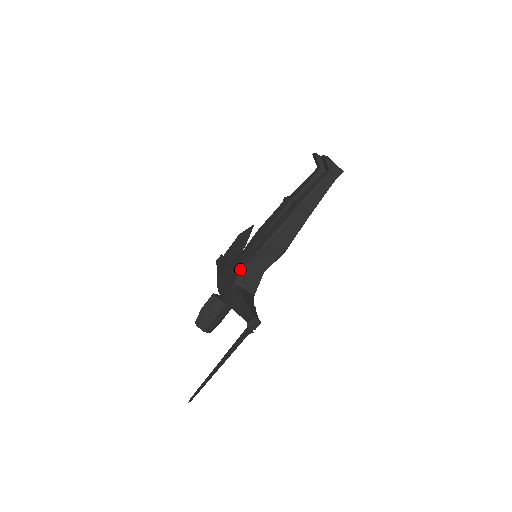
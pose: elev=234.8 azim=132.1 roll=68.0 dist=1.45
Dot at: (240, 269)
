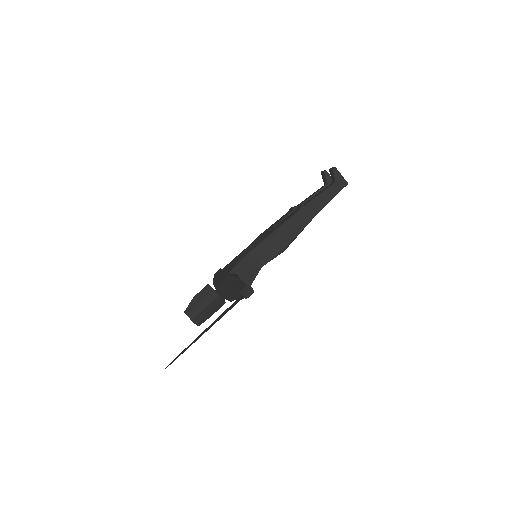
Dot at: (239, 259)
